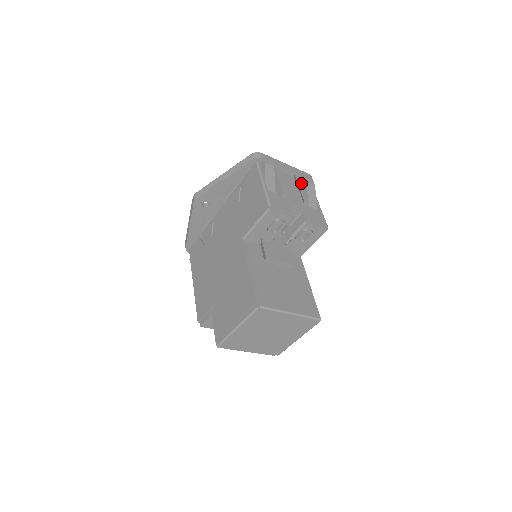
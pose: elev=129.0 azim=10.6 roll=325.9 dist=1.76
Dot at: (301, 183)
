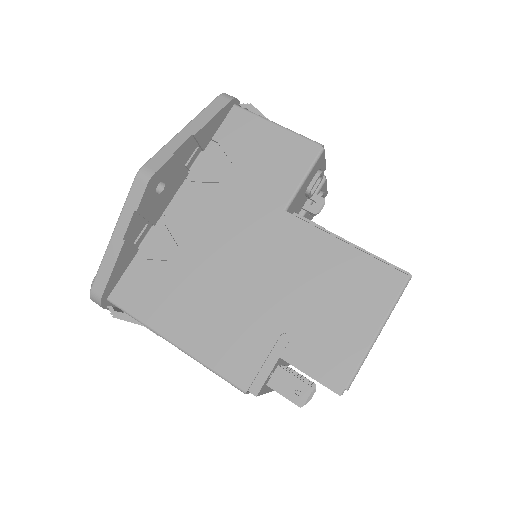
Dot at: occluded
